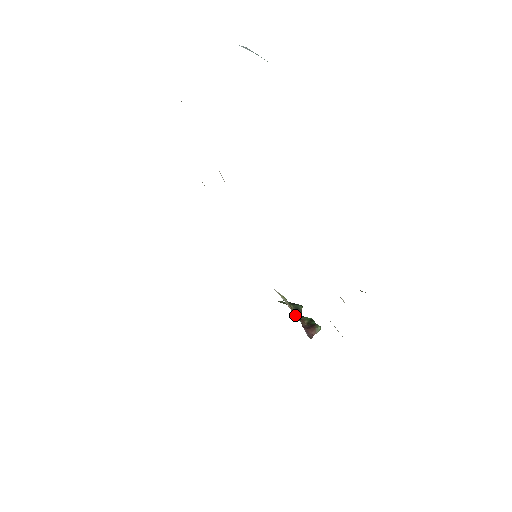
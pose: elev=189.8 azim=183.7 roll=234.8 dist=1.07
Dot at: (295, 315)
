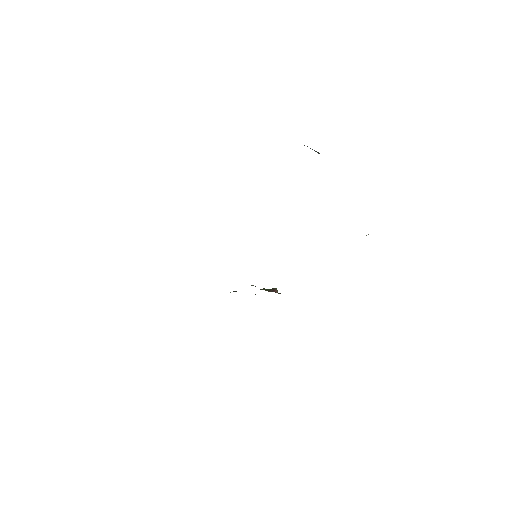
Dot at: occluded
